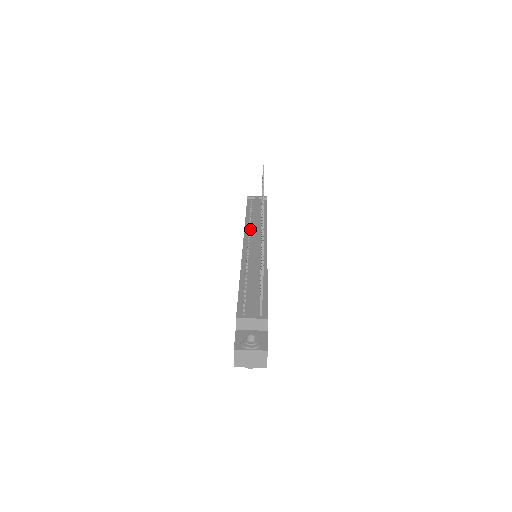
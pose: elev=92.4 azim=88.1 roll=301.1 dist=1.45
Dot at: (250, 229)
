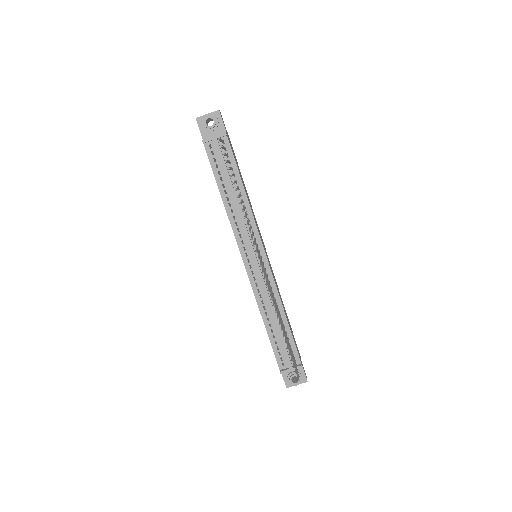
Dot at: occluded
